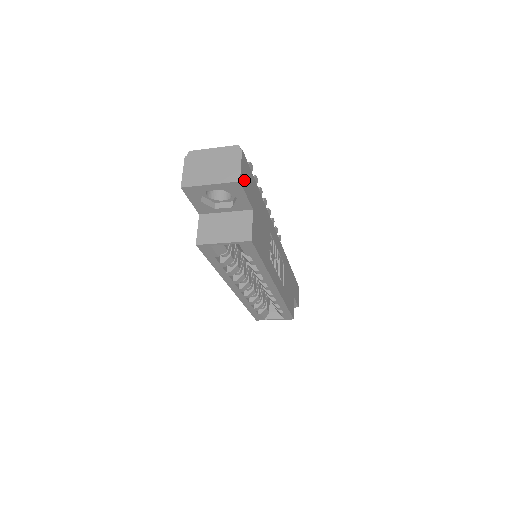
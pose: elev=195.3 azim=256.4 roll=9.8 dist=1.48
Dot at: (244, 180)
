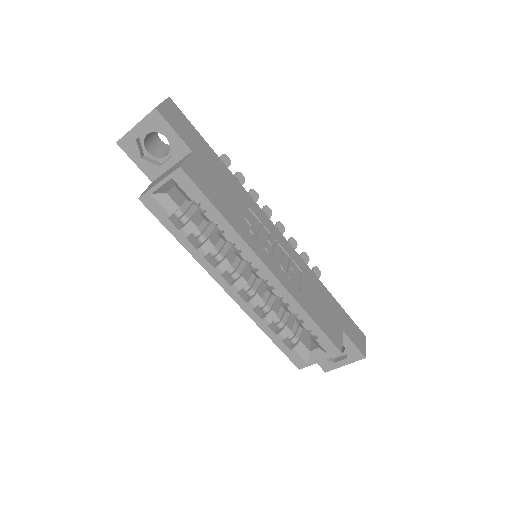
Dot at: (169, 116)
